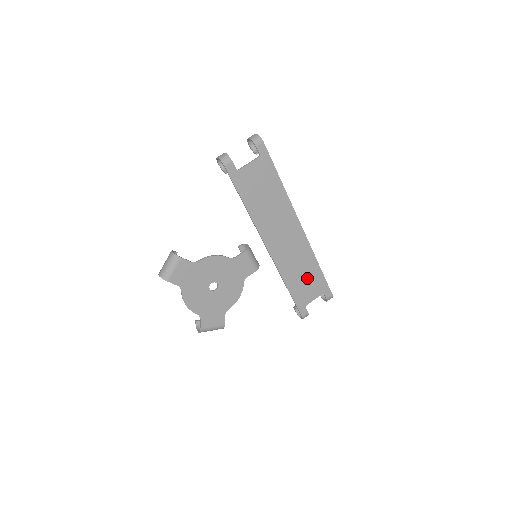
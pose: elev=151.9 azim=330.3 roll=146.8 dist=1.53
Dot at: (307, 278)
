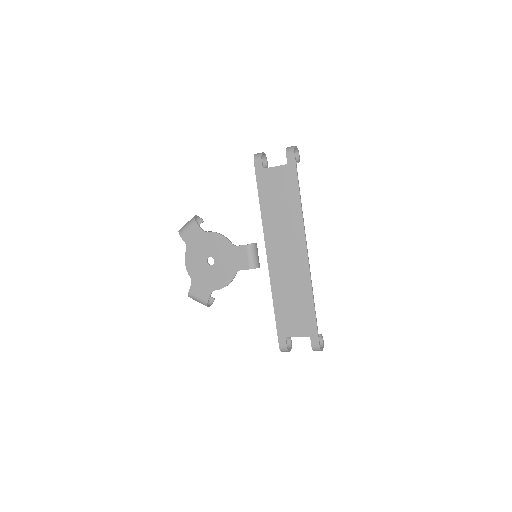
Dot at: (297, 308)
